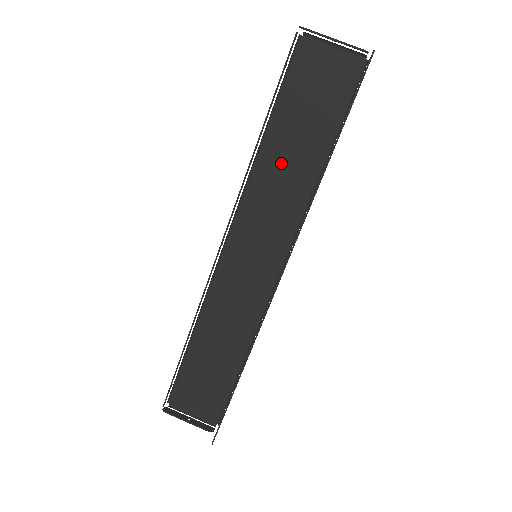
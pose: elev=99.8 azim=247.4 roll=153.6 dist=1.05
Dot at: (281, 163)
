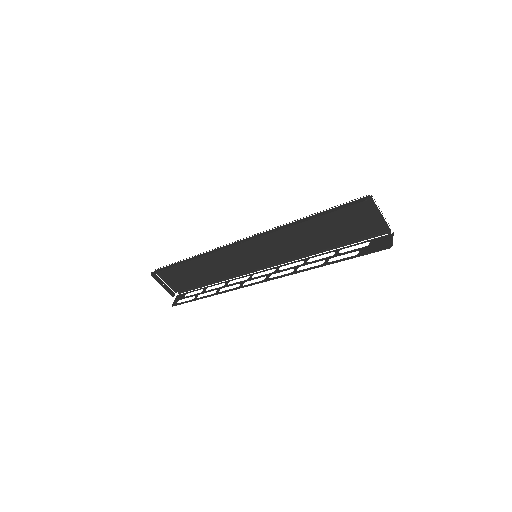
Dot at: (305, 233)
